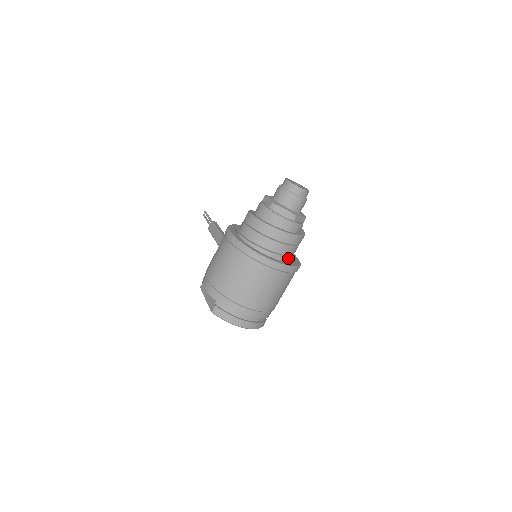
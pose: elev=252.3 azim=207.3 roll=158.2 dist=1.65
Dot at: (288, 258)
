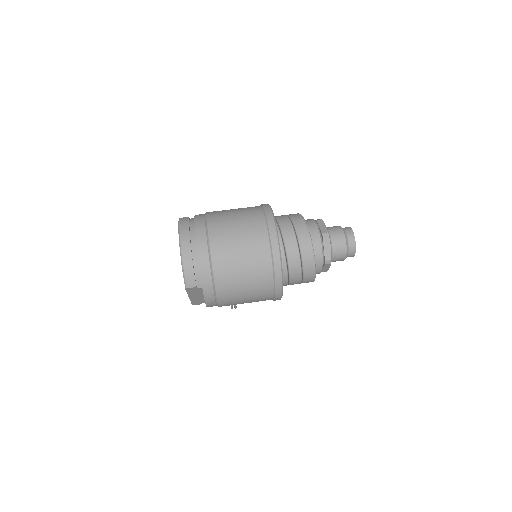
Dot at: (283, 257)
